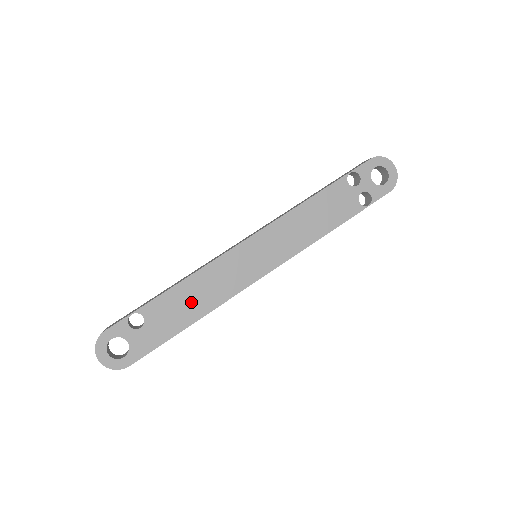
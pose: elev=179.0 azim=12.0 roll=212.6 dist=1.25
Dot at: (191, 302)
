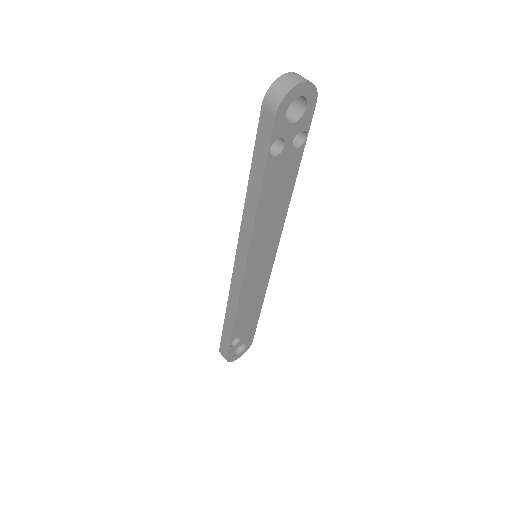
Dot at: (250, 310)
